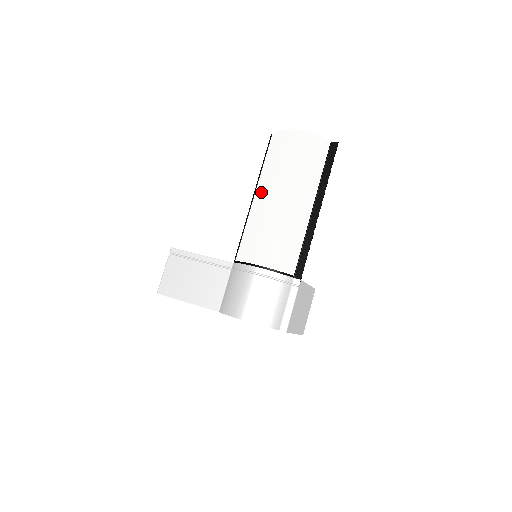
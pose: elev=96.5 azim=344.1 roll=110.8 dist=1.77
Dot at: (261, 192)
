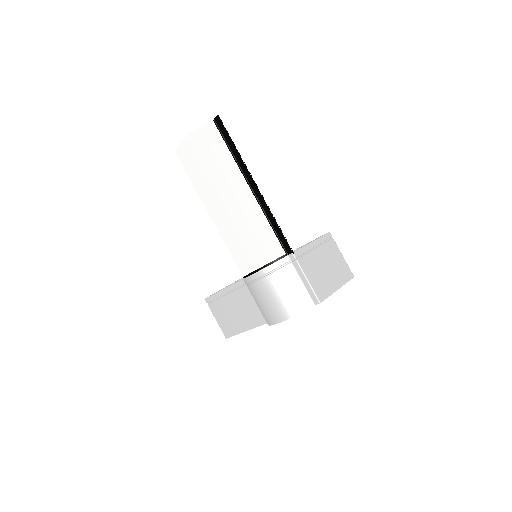
Dot at: occluded
